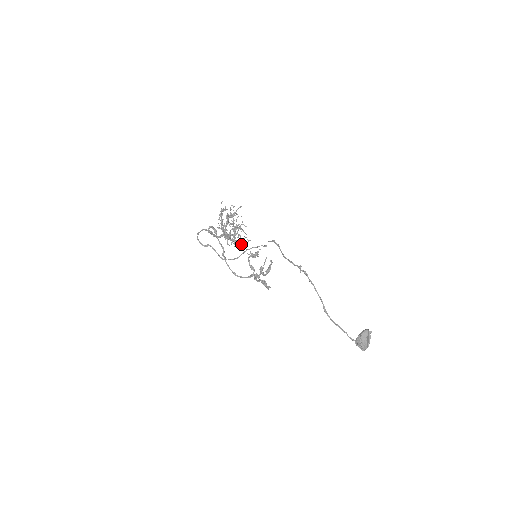
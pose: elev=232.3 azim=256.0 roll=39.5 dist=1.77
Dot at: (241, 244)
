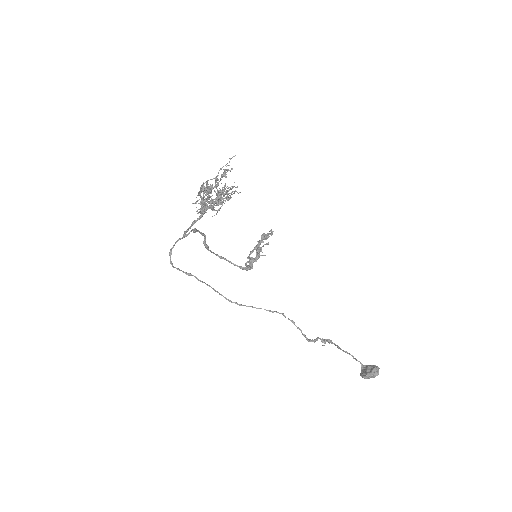
Dot at: occluded
